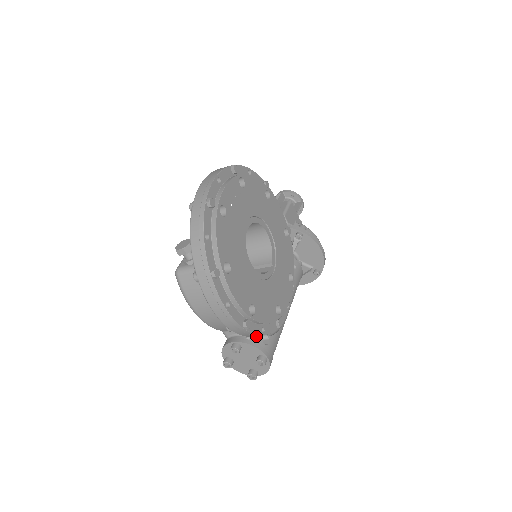
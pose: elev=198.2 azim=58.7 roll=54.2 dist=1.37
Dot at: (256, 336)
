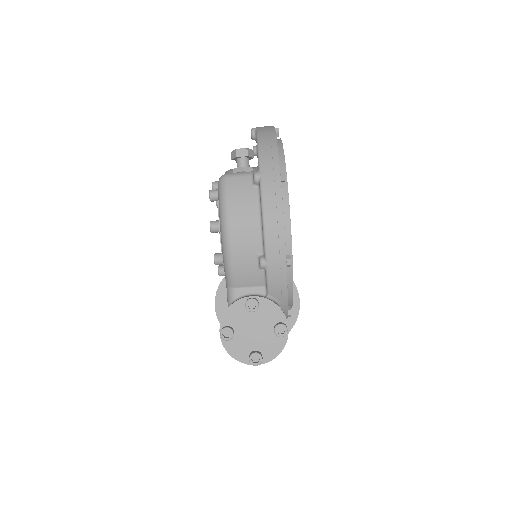
Dot at: (276, 300)
